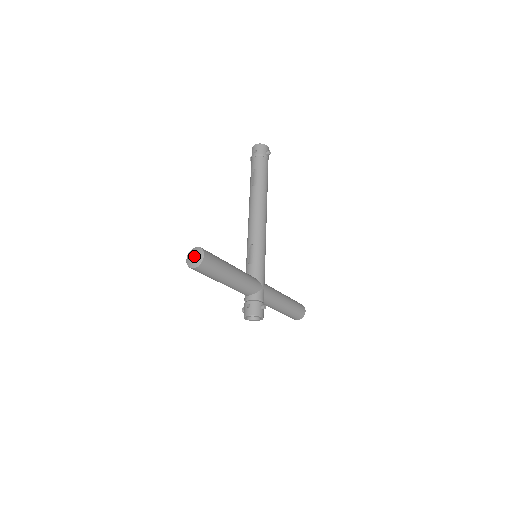
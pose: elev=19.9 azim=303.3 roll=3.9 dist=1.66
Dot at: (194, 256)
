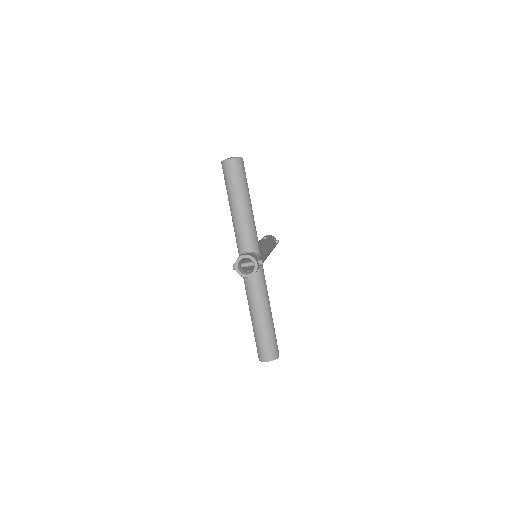
Dot at: occluded
